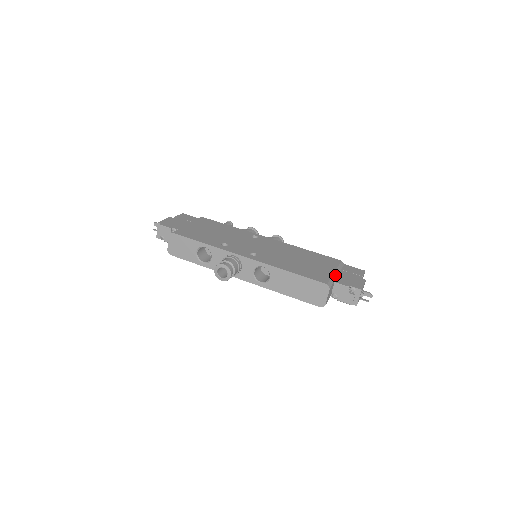
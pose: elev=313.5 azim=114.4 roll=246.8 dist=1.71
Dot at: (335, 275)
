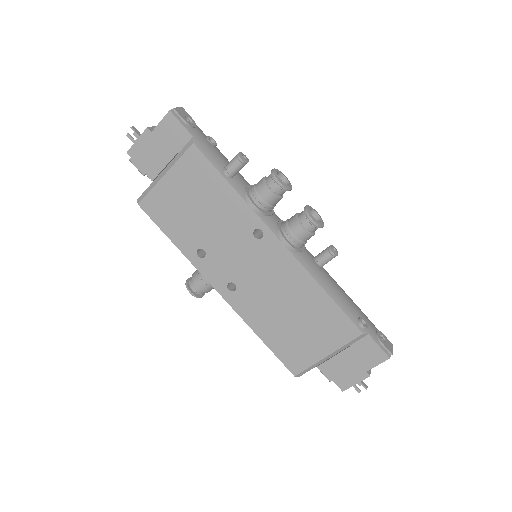
Dot at: (325, 359)
